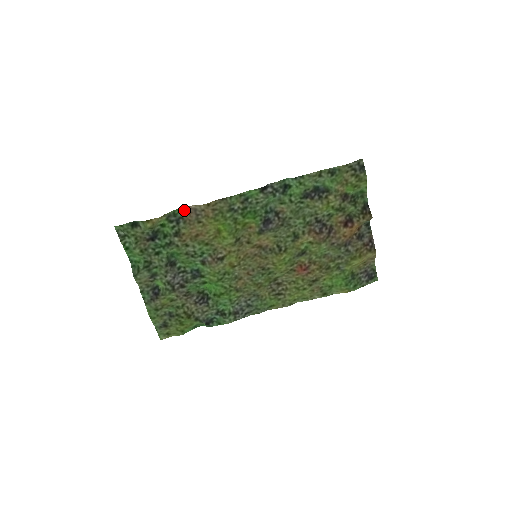
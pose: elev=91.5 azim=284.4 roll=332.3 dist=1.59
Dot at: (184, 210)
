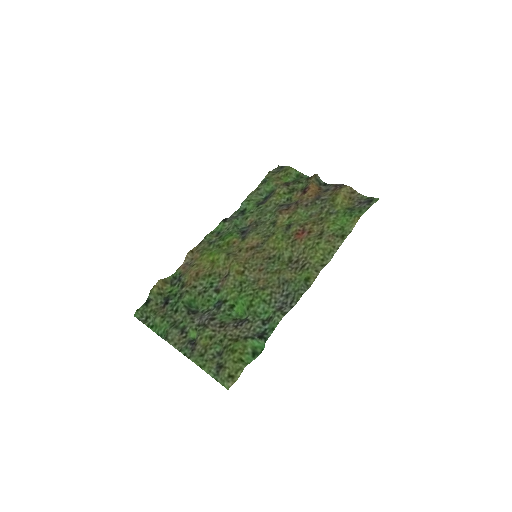
Dot at: (179, 270)
